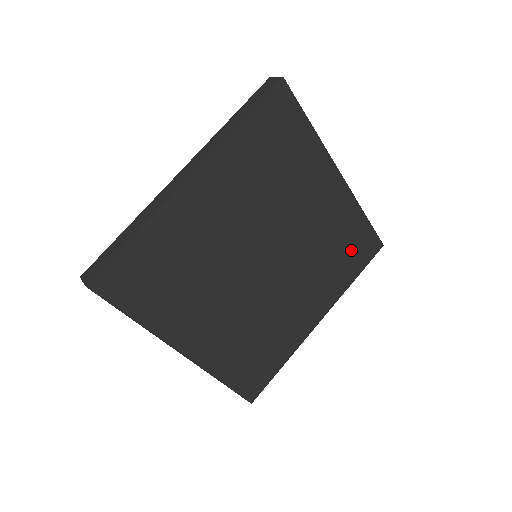
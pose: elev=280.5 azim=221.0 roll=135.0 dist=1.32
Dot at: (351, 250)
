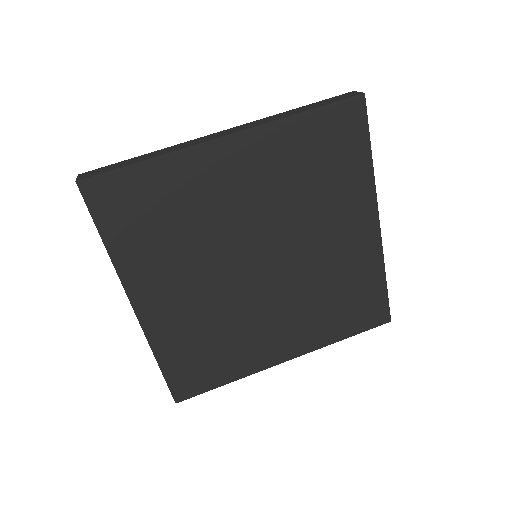
Dot at: (330, 150)
